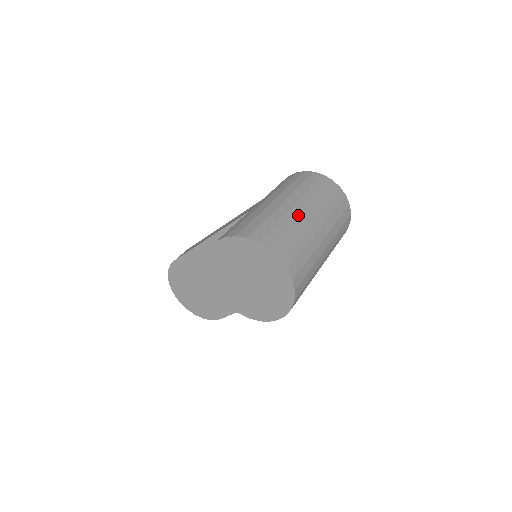
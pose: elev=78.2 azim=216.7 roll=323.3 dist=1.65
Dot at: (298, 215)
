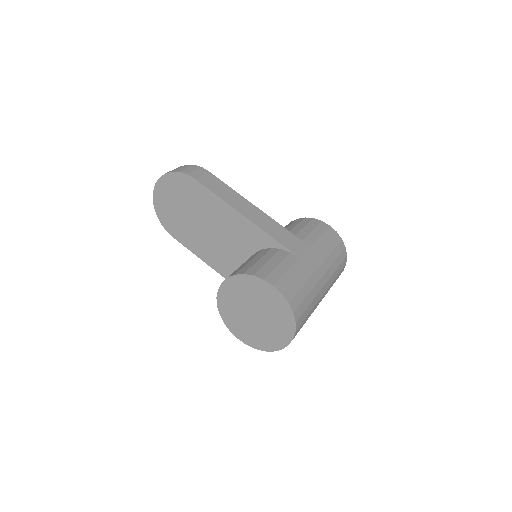
Dot at: (320, 298)
